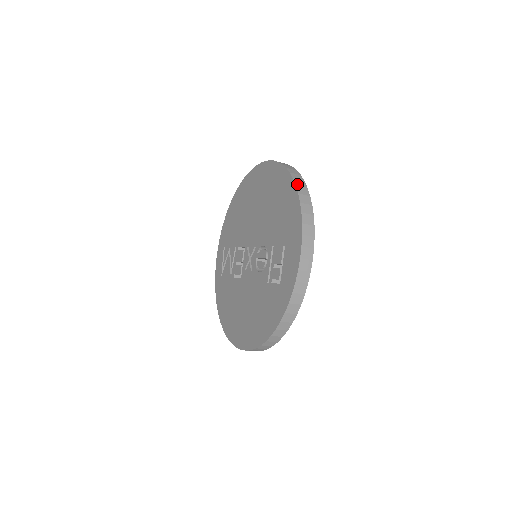
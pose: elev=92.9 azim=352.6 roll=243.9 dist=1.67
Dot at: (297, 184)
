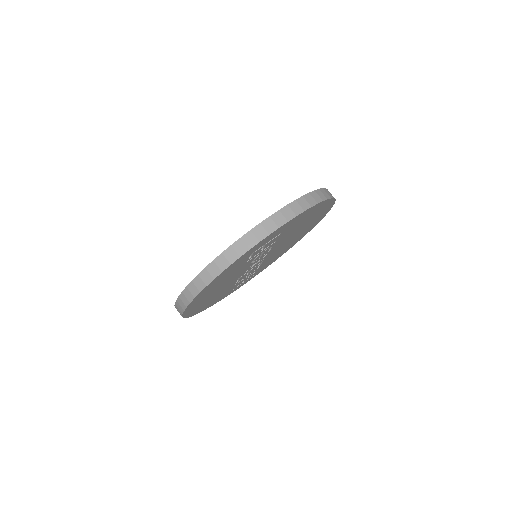
Dot at: (321, 190)
